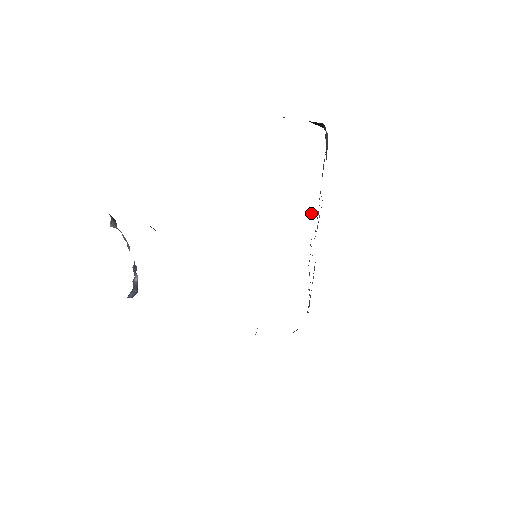
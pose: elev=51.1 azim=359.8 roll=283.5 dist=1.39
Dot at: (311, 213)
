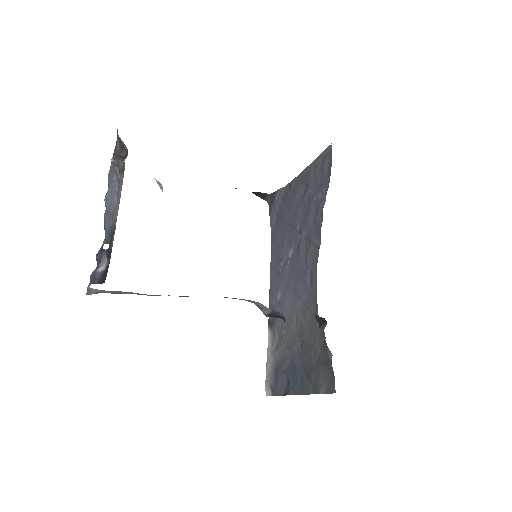
Dot at: occluded
